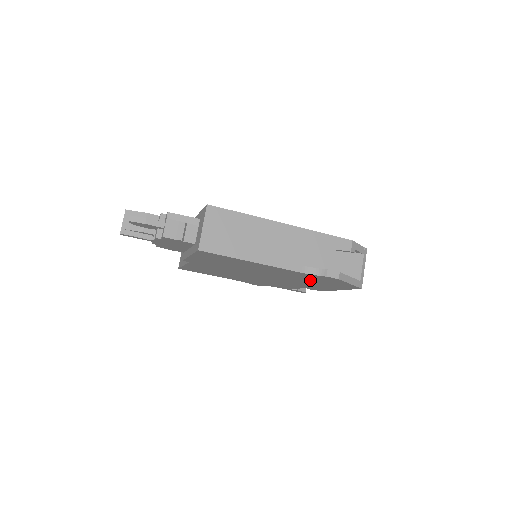
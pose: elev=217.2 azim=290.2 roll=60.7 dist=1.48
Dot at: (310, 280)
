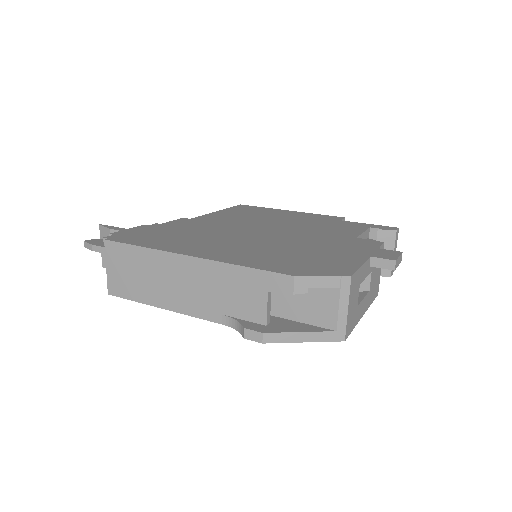
Dot at: occluded
